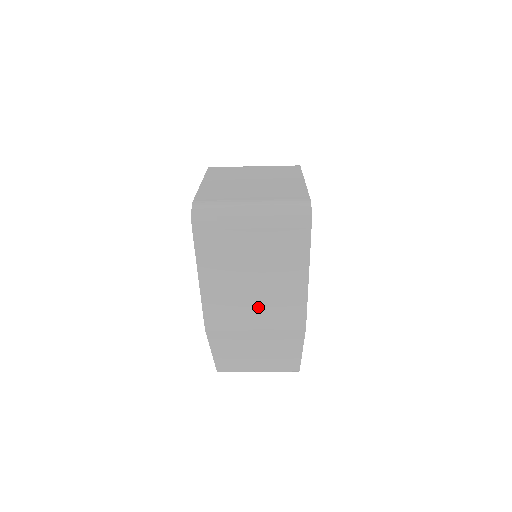
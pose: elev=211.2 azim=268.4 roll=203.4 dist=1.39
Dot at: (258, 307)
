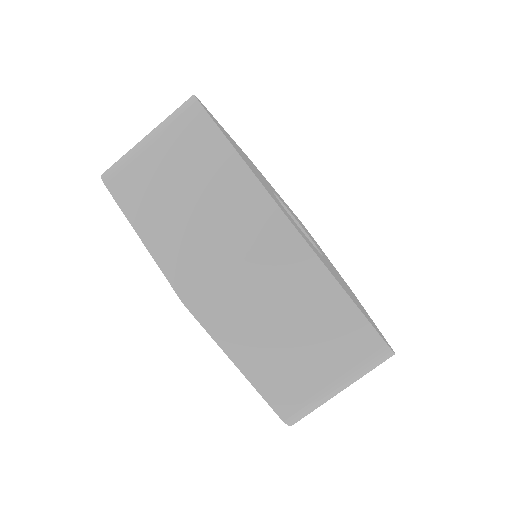
Dot at: (217, 230)
